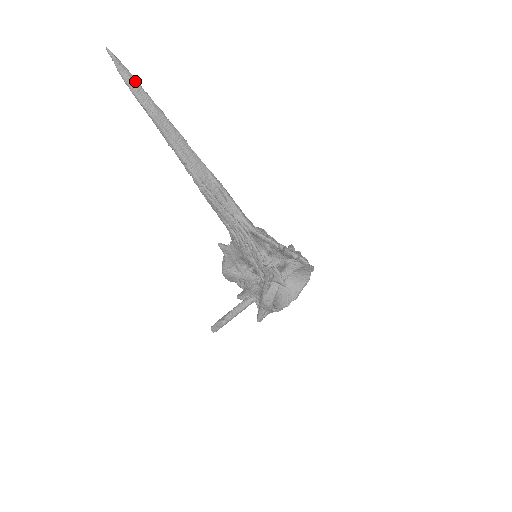
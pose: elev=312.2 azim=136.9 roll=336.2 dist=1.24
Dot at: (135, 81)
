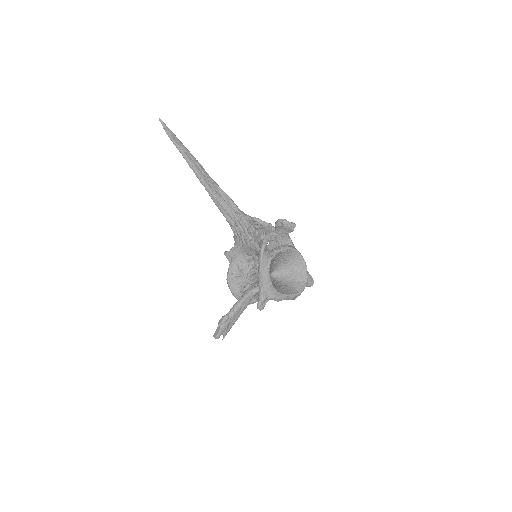
Dot at: (173, 134)
